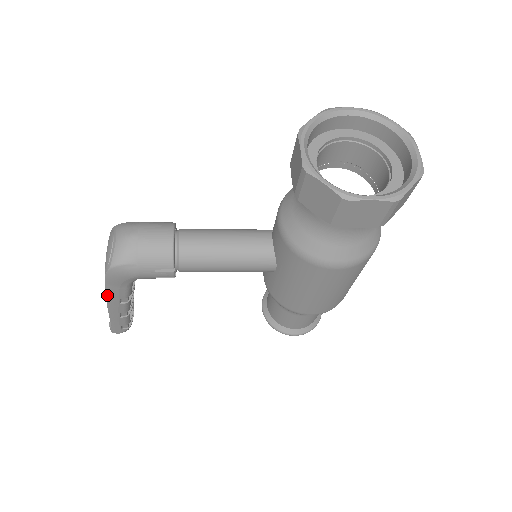
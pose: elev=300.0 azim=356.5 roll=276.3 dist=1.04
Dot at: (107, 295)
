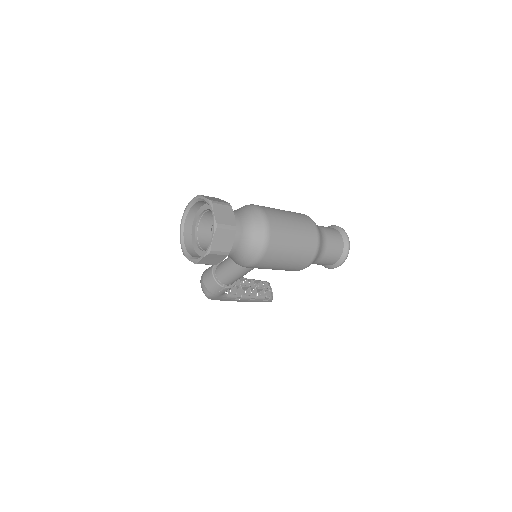
Dot at: occluded
